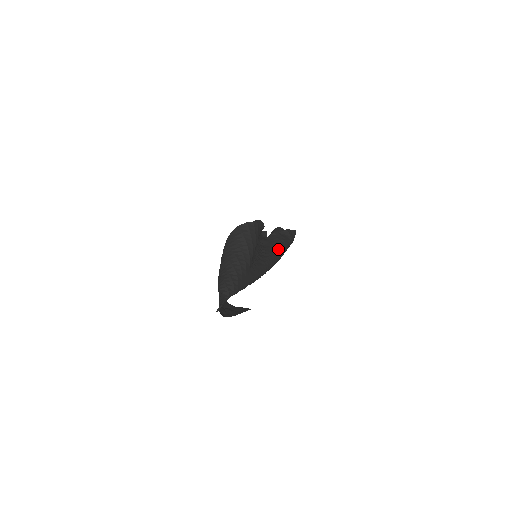
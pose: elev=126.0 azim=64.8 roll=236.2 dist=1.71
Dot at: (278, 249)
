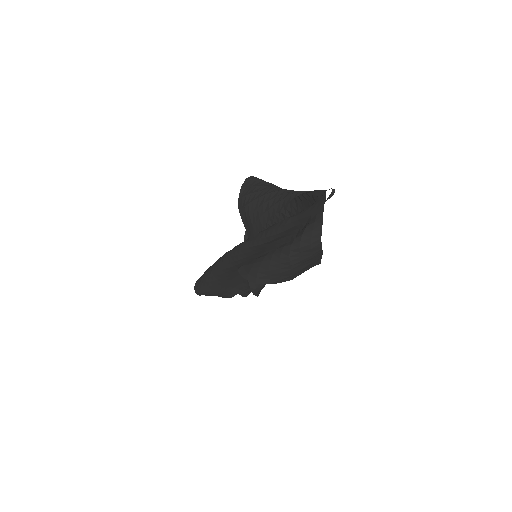
Dot at: occluded
